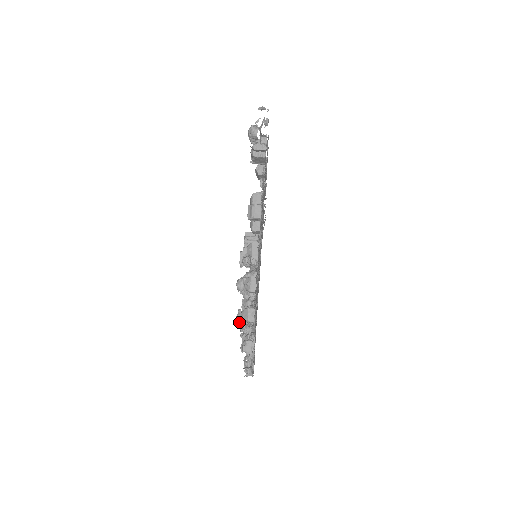
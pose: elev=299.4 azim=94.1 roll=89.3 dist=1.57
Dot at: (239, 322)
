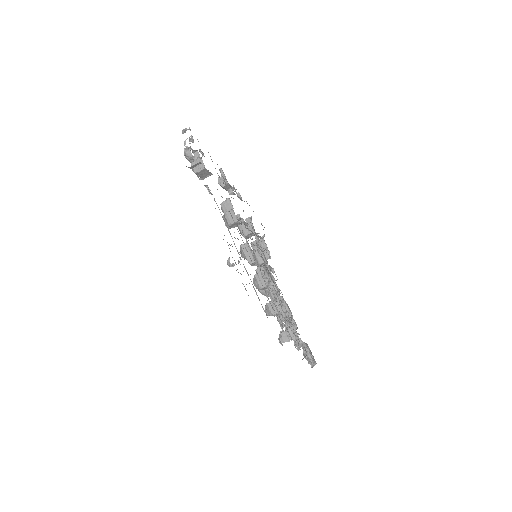
Dot at: (281, 323)
